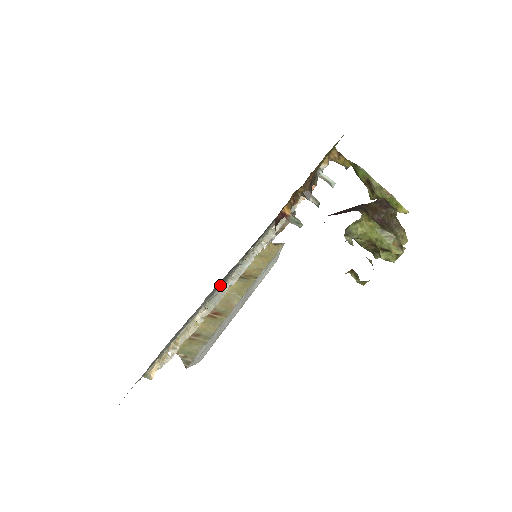
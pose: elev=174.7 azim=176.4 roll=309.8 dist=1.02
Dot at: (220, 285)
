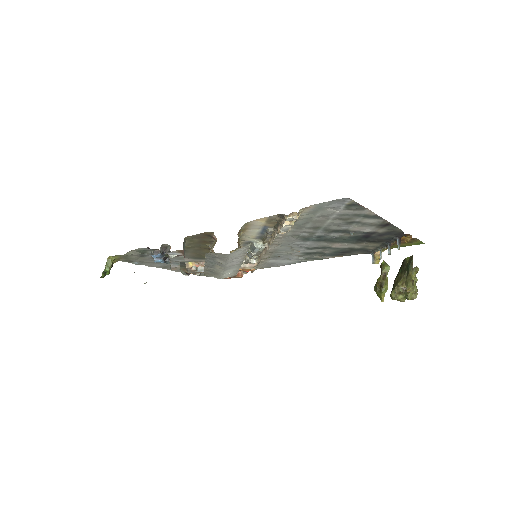
Dot at: (297, 235)
